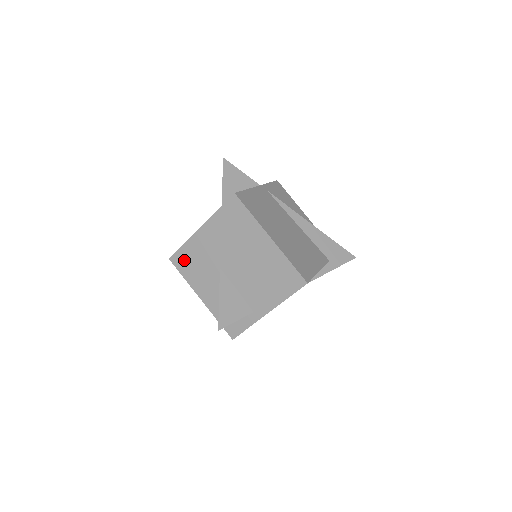
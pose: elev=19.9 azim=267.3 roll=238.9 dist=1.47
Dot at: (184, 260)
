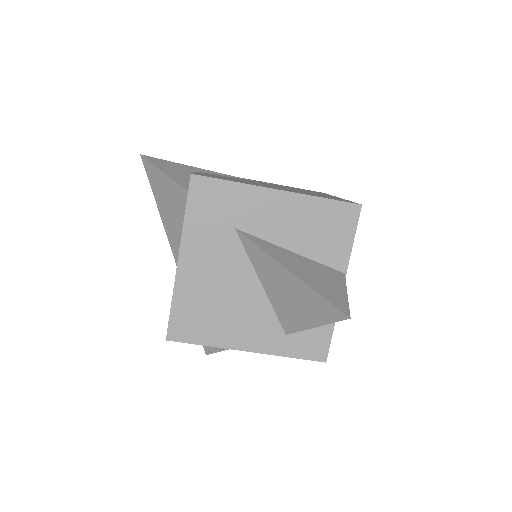
Dot at: occluded
